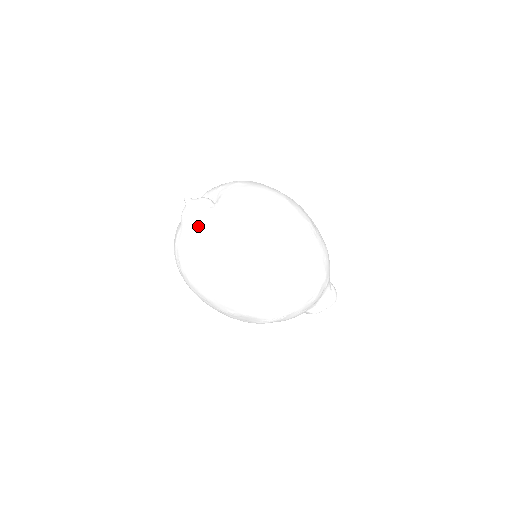
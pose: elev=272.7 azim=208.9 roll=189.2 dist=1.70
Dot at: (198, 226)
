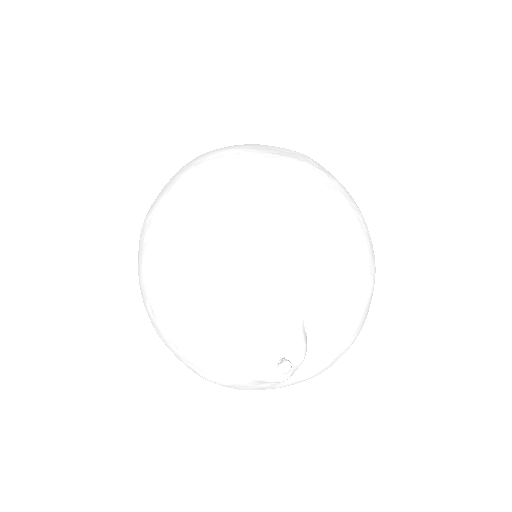
Dot at: (250, 385)
